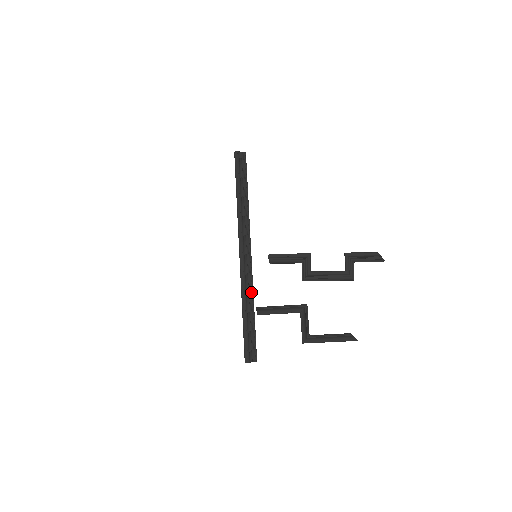
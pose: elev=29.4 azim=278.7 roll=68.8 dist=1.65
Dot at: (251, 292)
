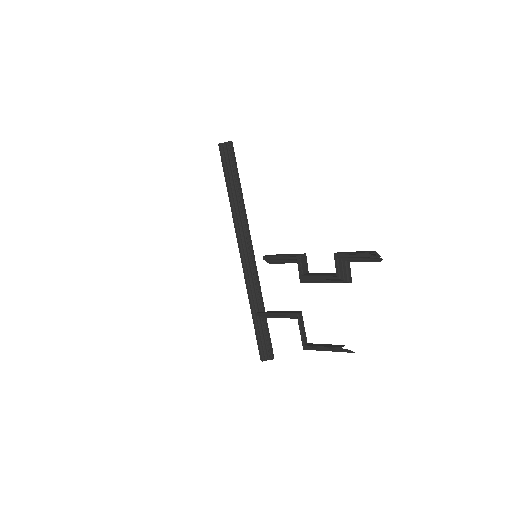
Dot at: (257, 293)
